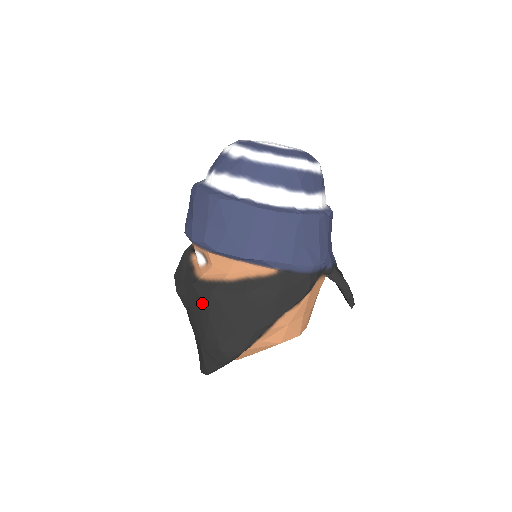
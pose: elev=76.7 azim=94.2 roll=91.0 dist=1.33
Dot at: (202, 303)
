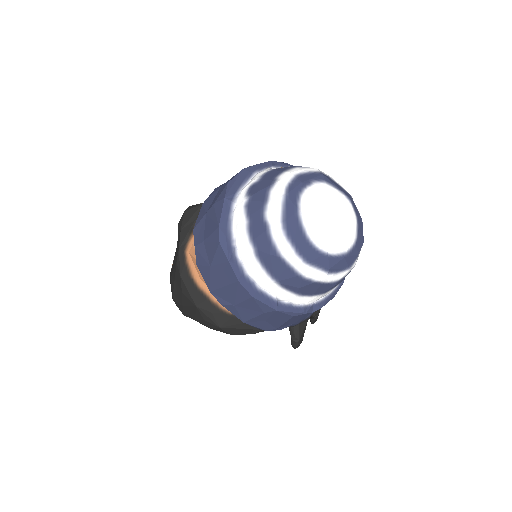
Dot at: (175, 268)
